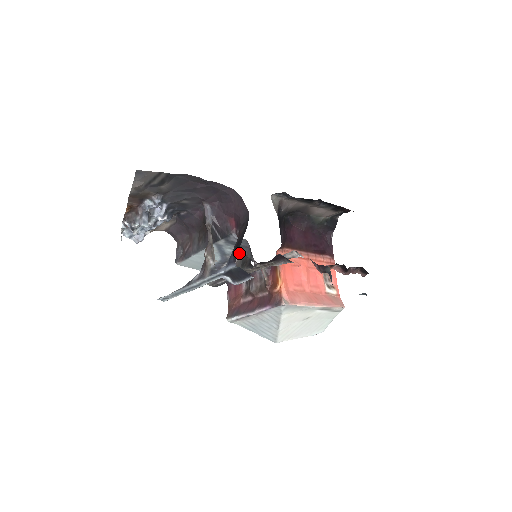
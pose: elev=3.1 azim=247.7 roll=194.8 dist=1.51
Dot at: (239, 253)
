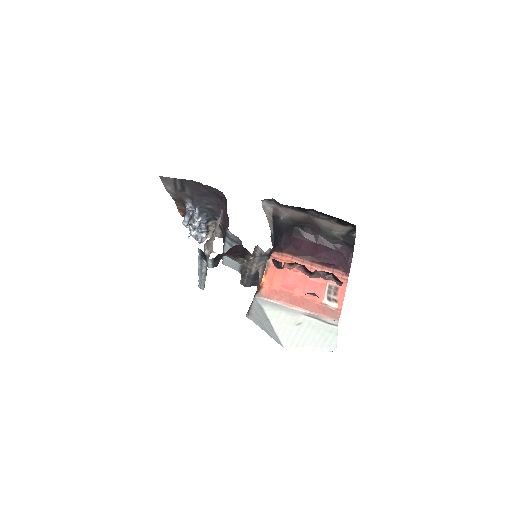
Dot at: occluded
